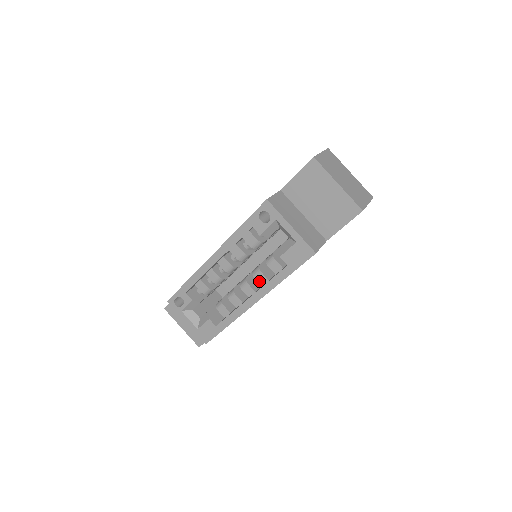
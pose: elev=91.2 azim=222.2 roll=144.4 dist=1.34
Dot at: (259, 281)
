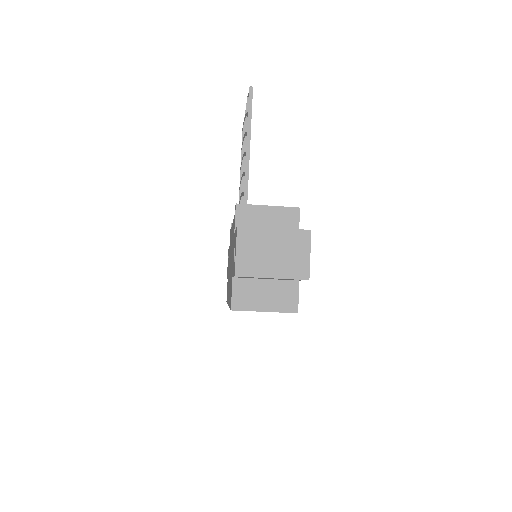
Dot at: occluded
